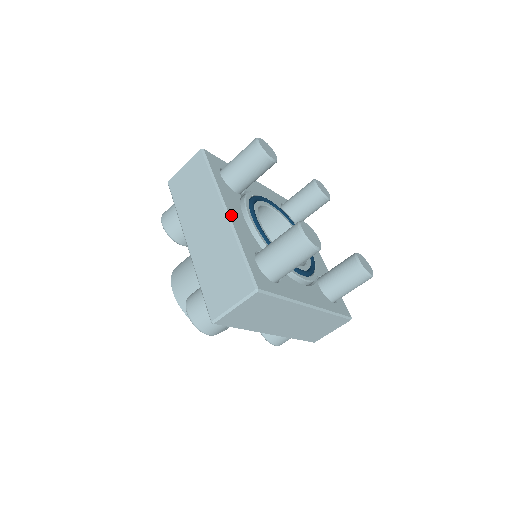
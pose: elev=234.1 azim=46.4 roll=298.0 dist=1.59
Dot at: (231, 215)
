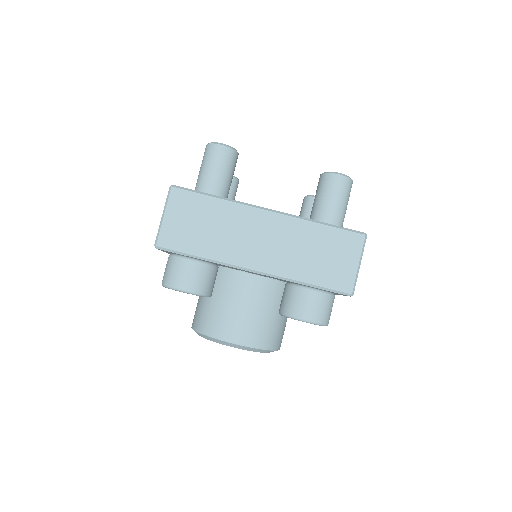
Dot at: occluded
